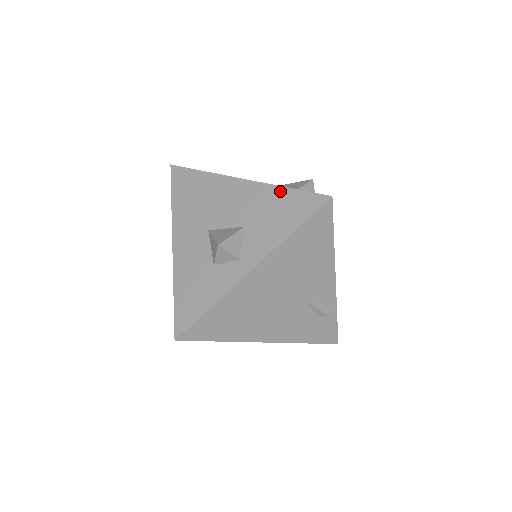
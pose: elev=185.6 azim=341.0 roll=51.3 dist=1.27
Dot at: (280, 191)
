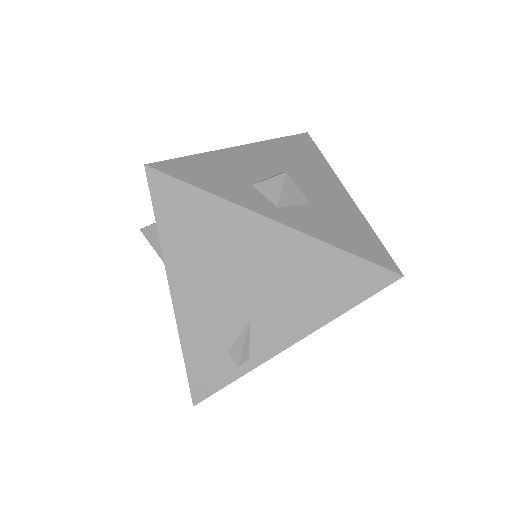
Dot at: (367, 227)
